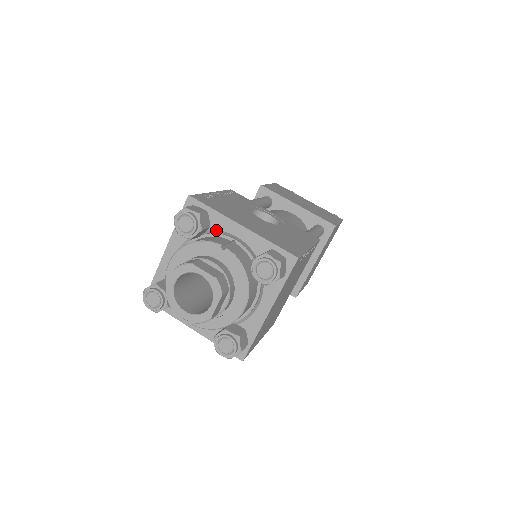
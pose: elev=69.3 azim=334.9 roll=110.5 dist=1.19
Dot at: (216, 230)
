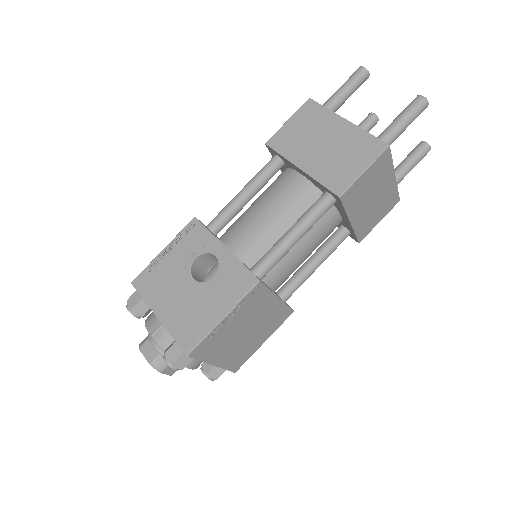
Dot at: occluded
